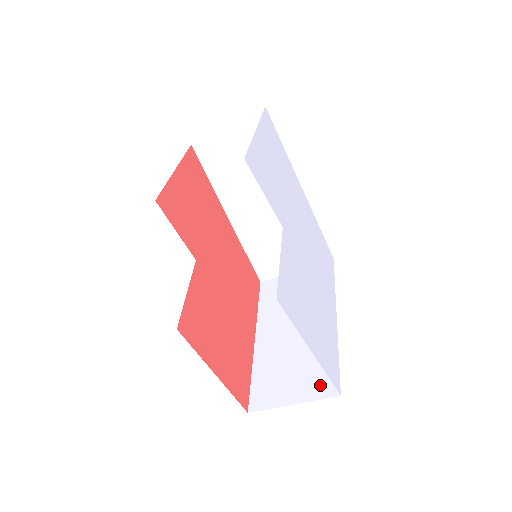
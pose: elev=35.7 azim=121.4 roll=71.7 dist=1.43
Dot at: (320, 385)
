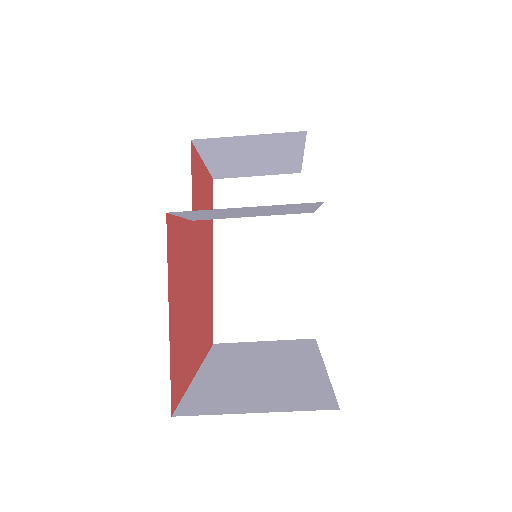
Dot at: (304, 401)
